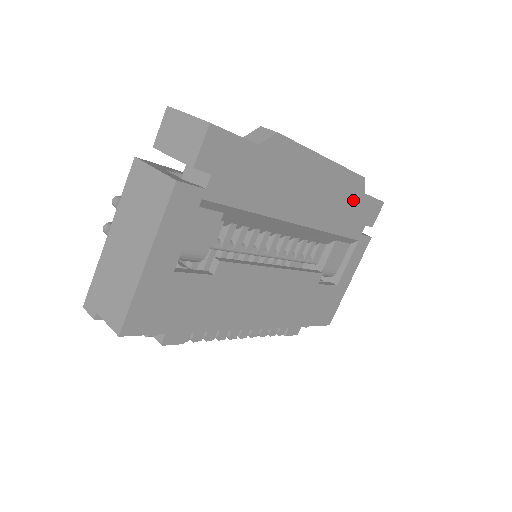
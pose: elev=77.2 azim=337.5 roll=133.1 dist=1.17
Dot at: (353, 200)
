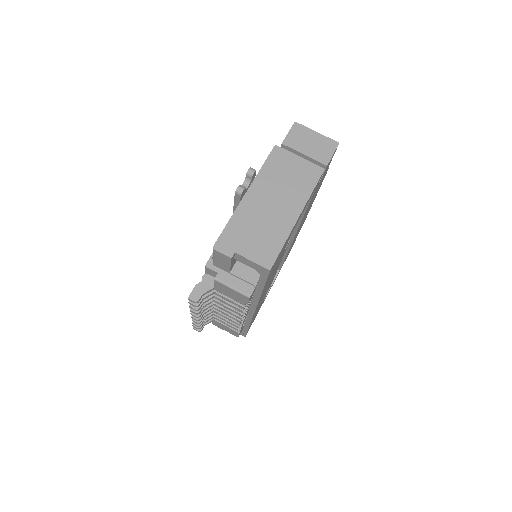
Dot at: occluded
